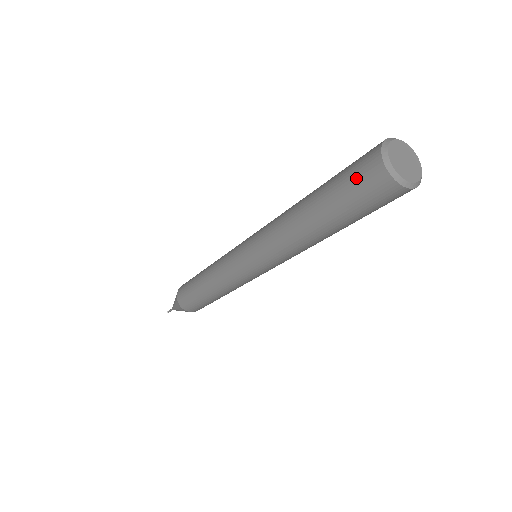
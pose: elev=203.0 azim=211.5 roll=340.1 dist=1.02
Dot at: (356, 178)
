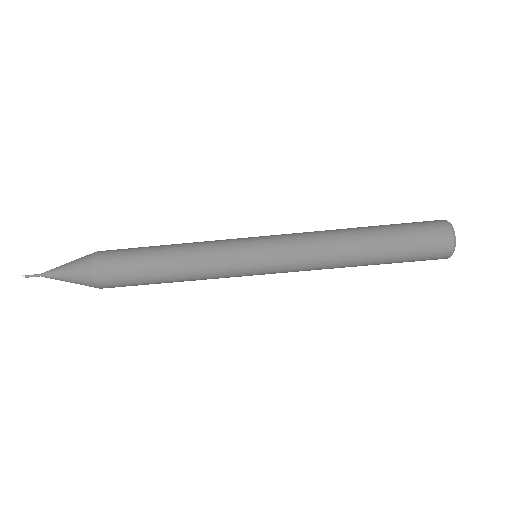
Dot at: (425, 228)
